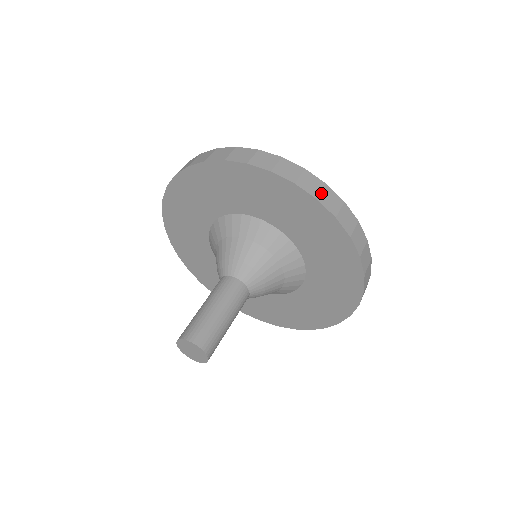
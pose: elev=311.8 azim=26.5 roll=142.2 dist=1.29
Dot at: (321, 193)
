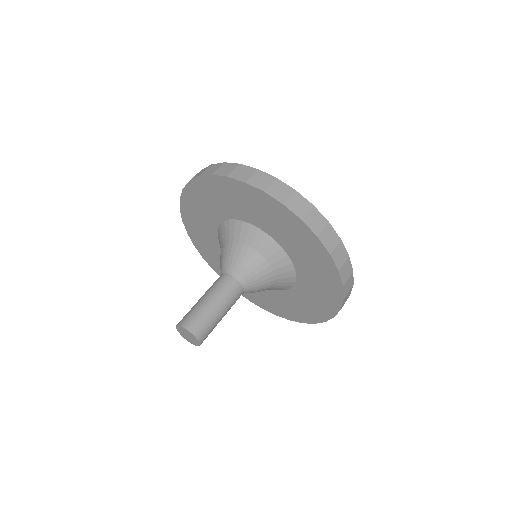
Dot at: (217, 170)
